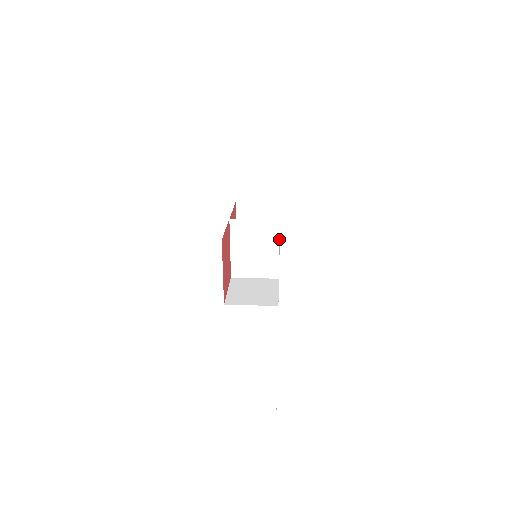
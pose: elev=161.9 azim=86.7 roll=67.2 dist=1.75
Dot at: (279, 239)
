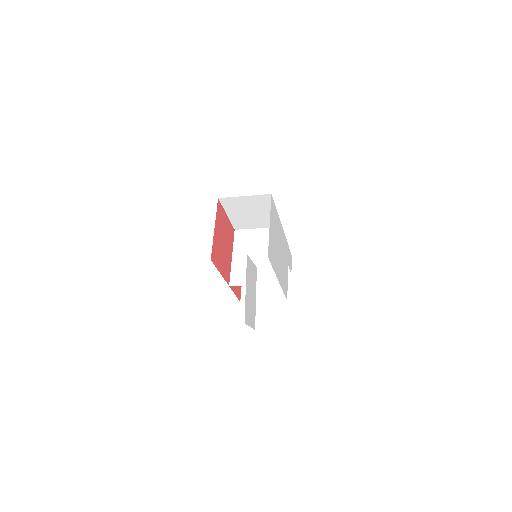
Dot at: (281, 244)
